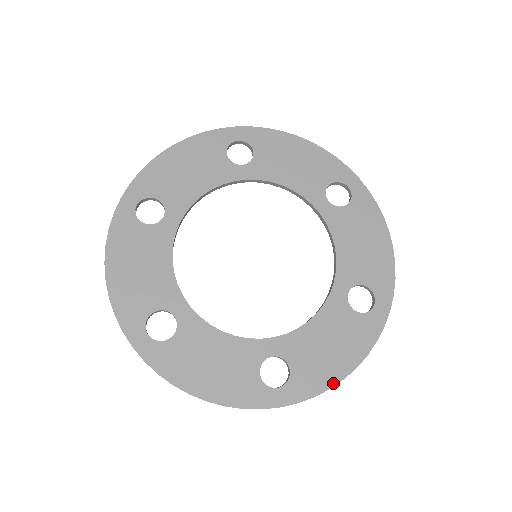
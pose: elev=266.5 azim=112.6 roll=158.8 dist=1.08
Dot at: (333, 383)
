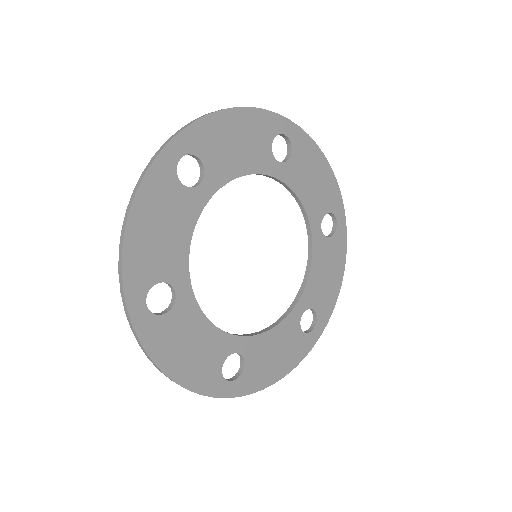
Dot at: (267, 385)
